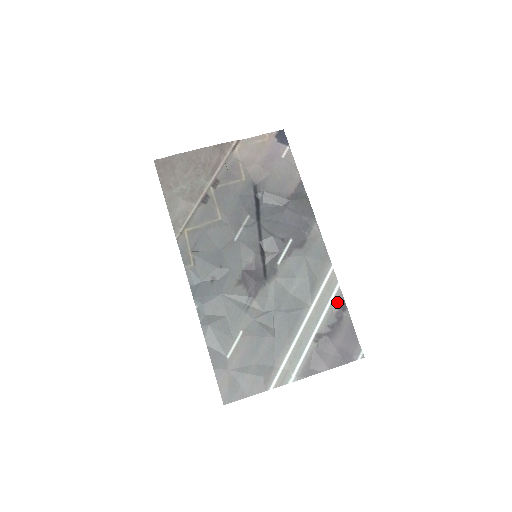
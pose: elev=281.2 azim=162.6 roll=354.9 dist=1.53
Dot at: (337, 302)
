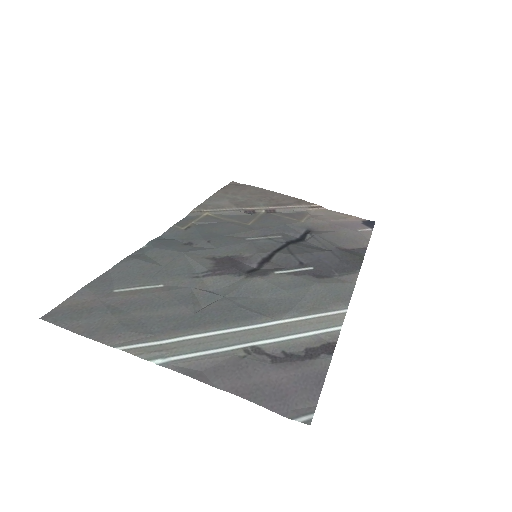
Dot at: (322, 340)
